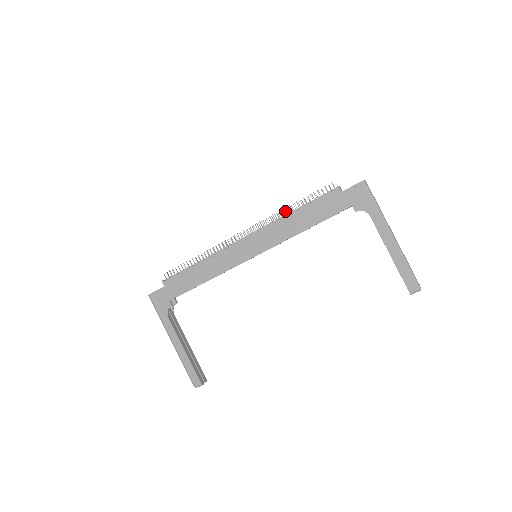
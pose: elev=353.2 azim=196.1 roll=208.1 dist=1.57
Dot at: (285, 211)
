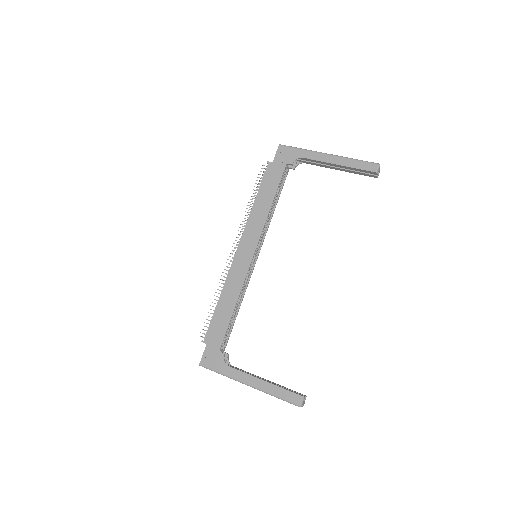
Dot at: (250, 211)
